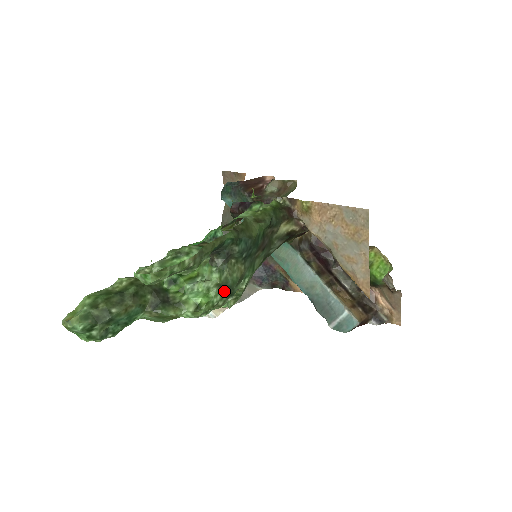
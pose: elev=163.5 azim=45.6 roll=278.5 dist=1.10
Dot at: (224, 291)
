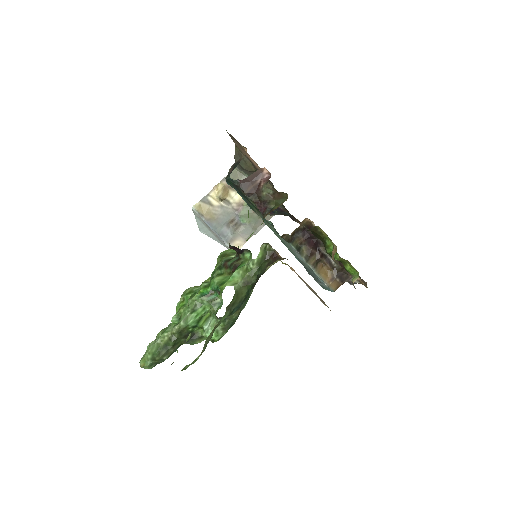
Dot at: (228, 329)
